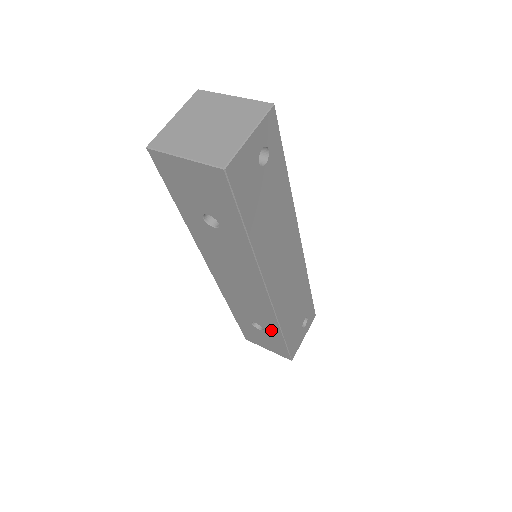
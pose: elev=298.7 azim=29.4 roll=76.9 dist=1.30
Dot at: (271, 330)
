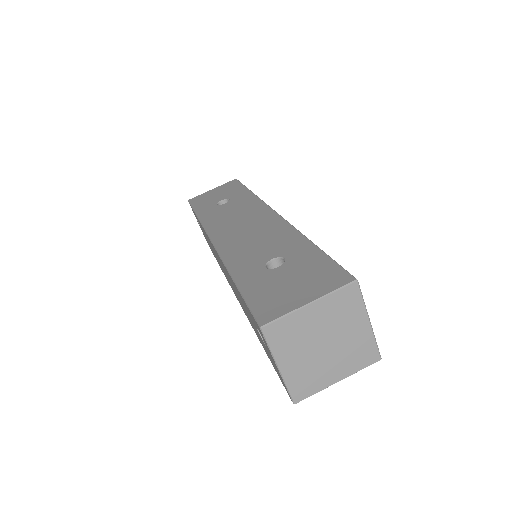
Dot at: occluded
